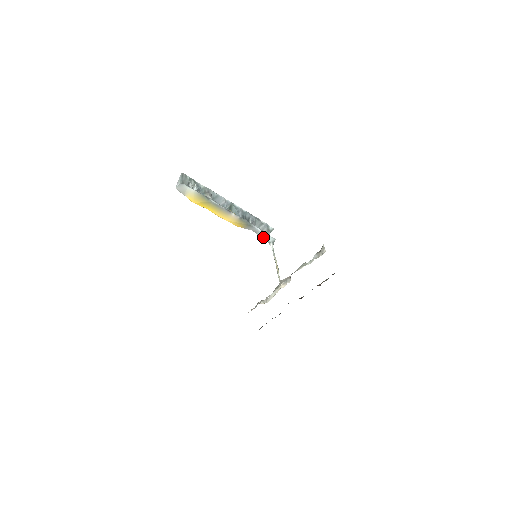
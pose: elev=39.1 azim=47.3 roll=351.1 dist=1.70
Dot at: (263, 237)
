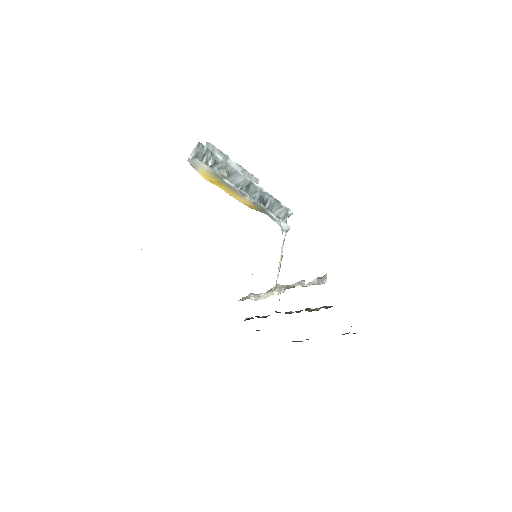
Dot at: (277, 223)
